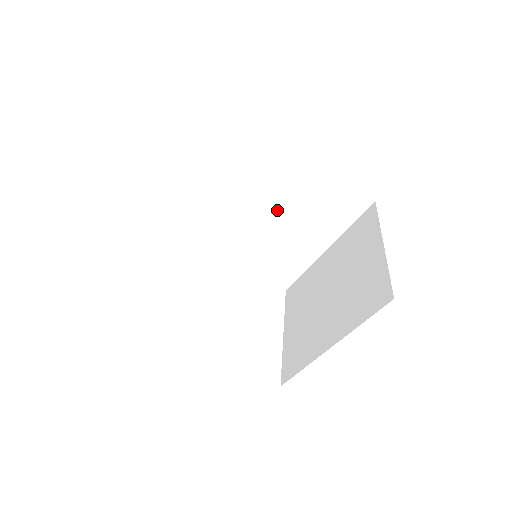
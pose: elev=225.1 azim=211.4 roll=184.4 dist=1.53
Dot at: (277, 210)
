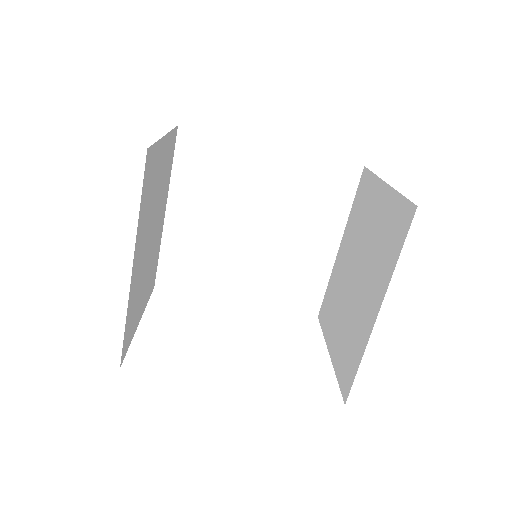
Dot at: (268, 218)
